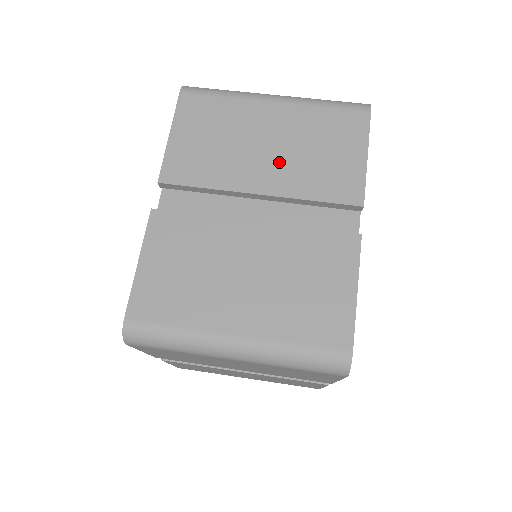
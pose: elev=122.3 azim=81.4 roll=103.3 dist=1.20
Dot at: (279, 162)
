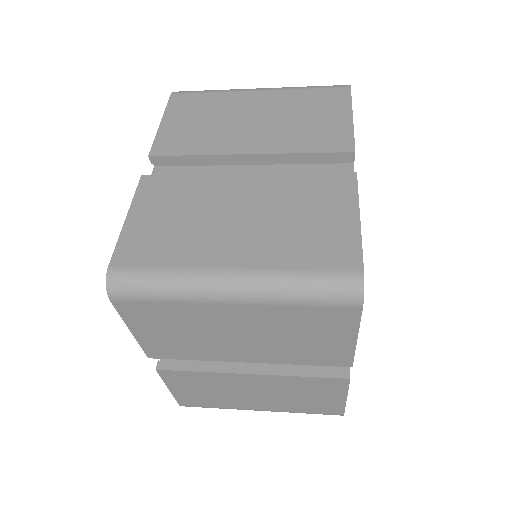
Dot at: occluded
